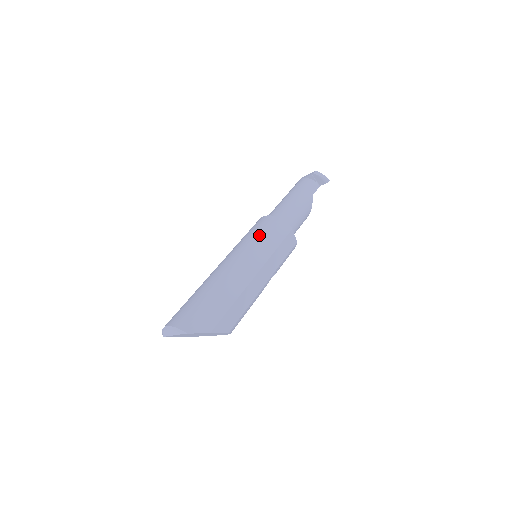
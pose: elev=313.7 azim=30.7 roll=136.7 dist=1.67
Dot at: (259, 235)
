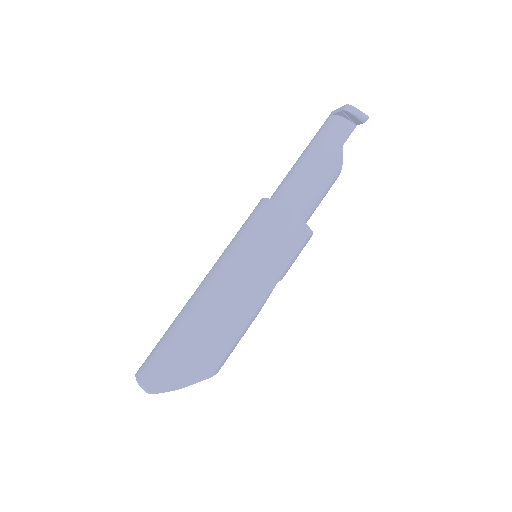
Dot at: (250, 237)
